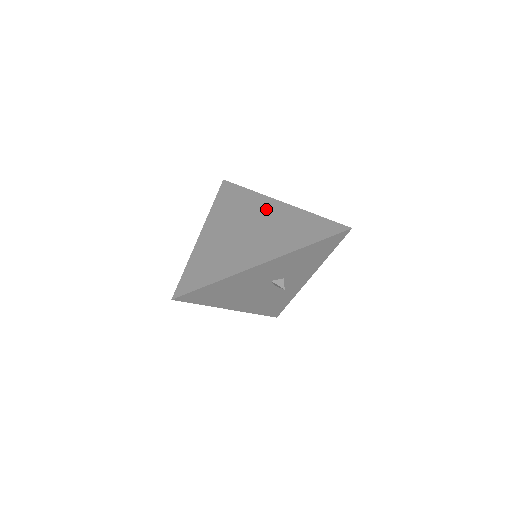
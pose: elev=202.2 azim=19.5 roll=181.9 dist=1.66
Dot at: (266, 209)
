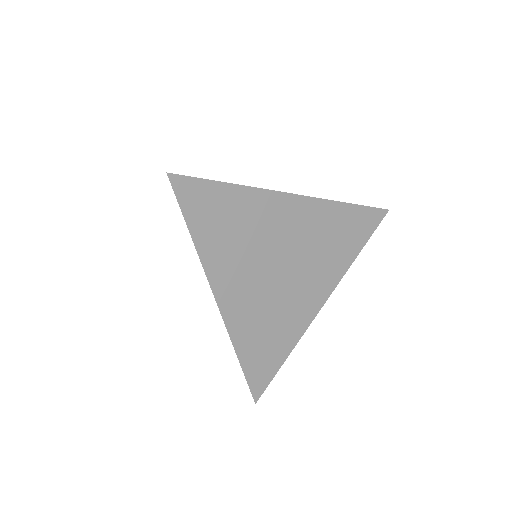
Dot at: (284, 219)
